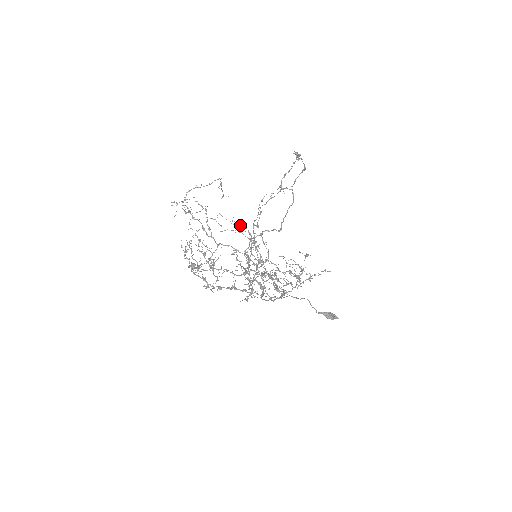
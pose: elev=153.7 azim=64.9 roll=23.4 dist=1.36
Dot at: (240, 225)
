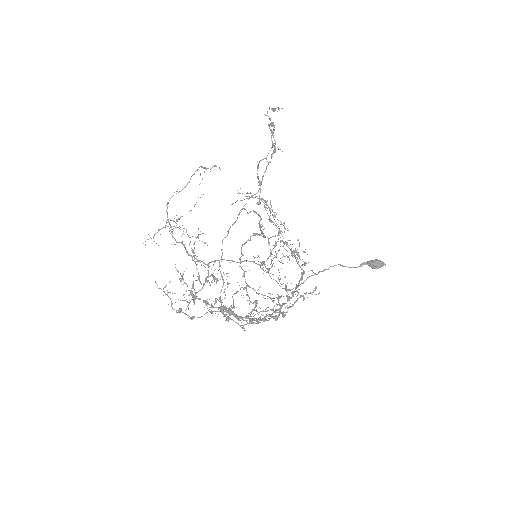
Dot at: (247, 196)
